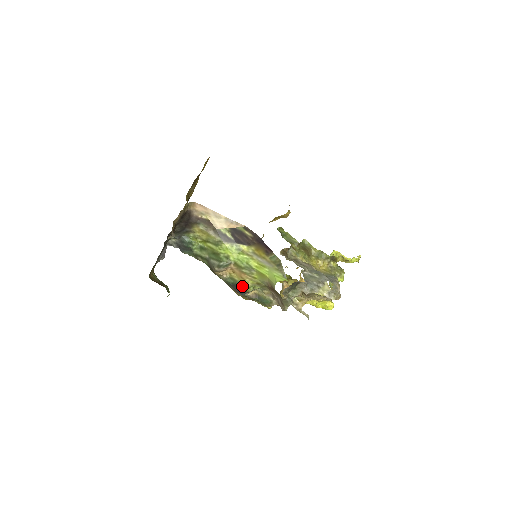
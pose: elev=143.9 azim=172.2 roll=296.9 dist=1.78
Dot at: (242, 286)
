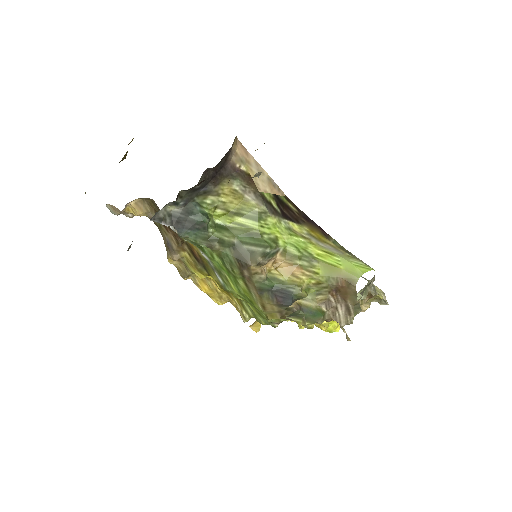
Dot at: (294, 289)
